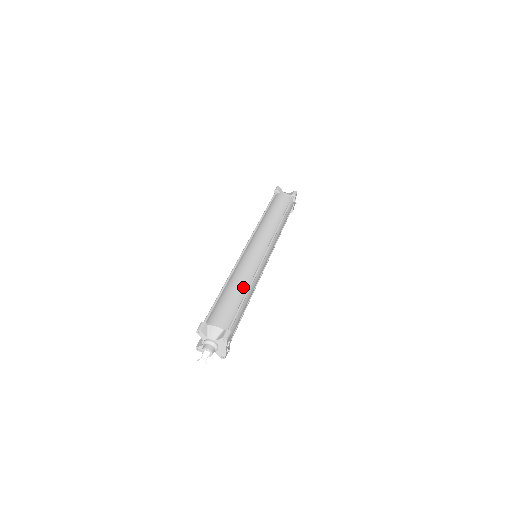
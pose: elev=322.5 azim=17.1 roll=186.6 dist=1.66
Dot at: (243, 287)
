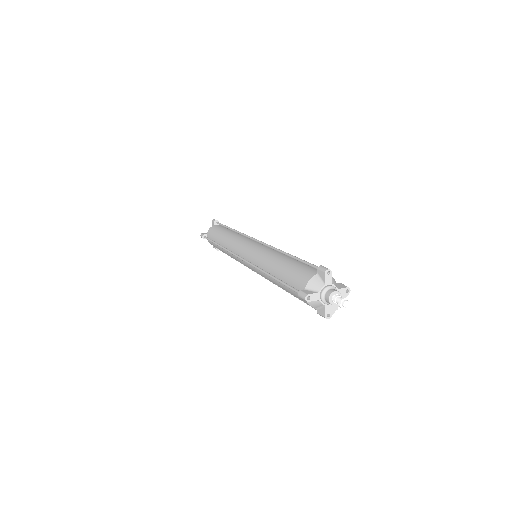
Dot at: occluded
